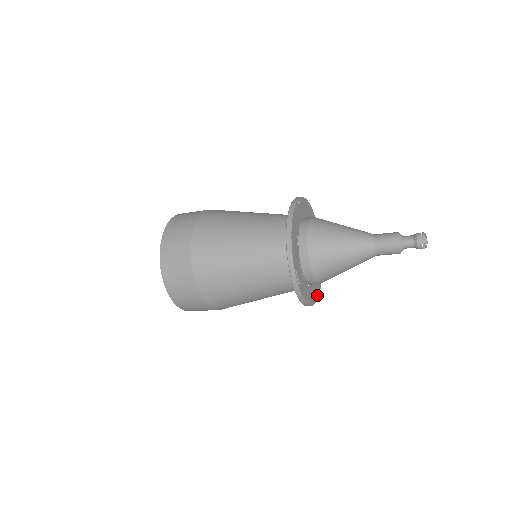
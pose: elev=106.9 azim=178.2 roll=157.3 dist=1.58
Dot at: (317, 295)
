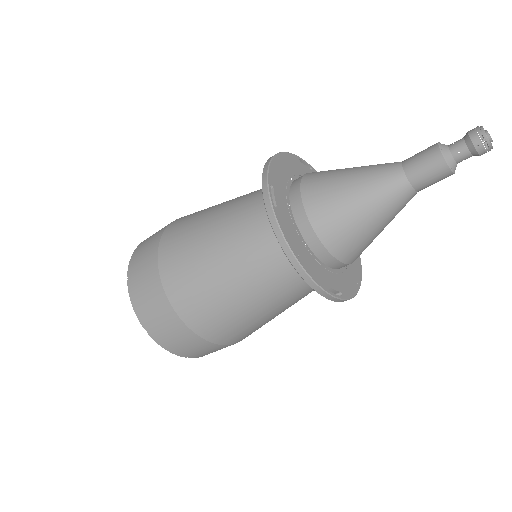
Dot at: (333, 294)
